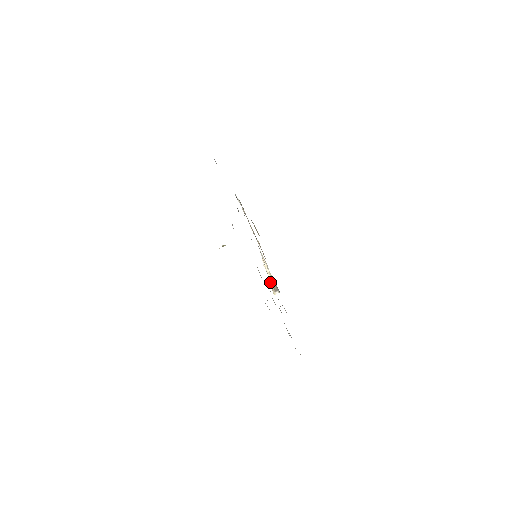
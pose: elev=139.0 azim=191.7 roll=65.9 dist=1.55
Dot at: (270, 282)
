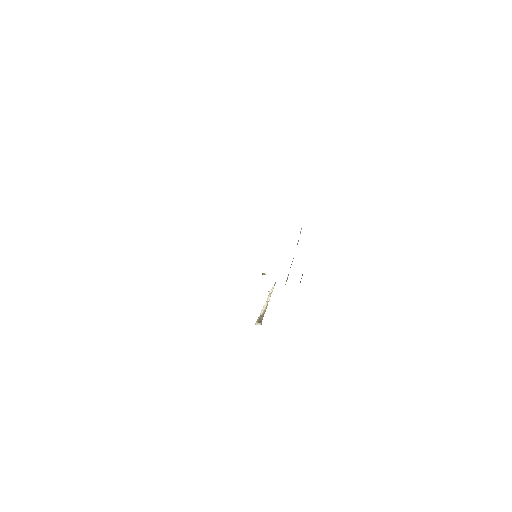
Dot at: (261, 310)
